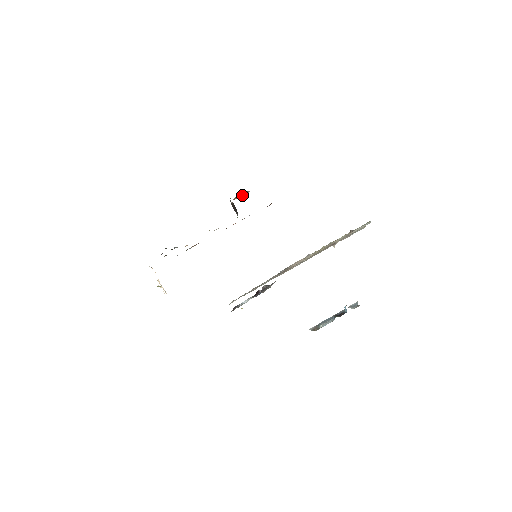
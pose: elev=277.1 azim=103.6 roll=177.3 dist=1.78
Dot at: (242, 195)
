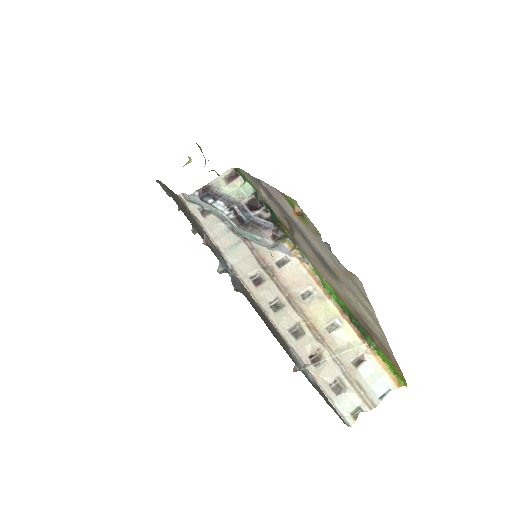
Dot at: occluded
